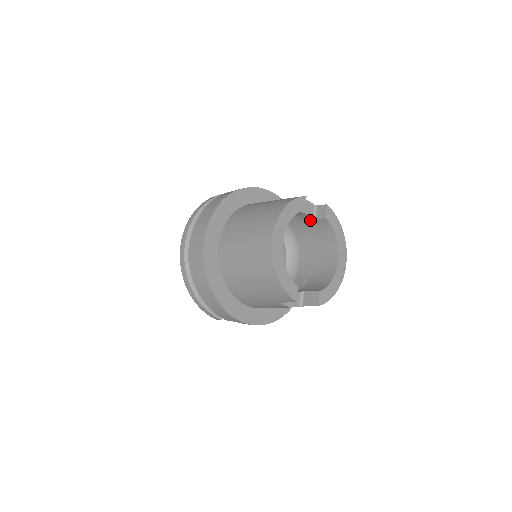
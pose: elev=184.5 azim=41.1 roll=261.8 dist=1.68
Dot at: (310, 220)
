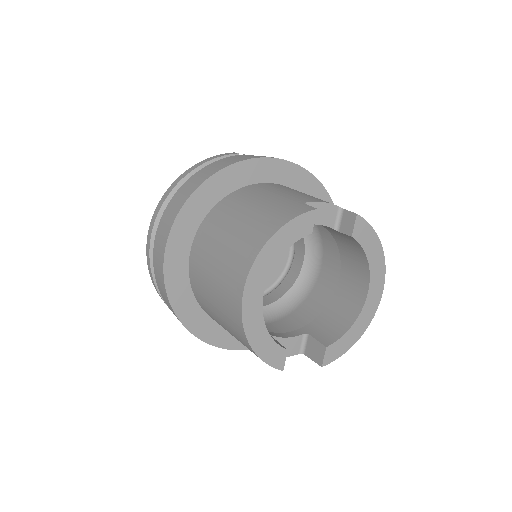
Dot at: (331, 228)
